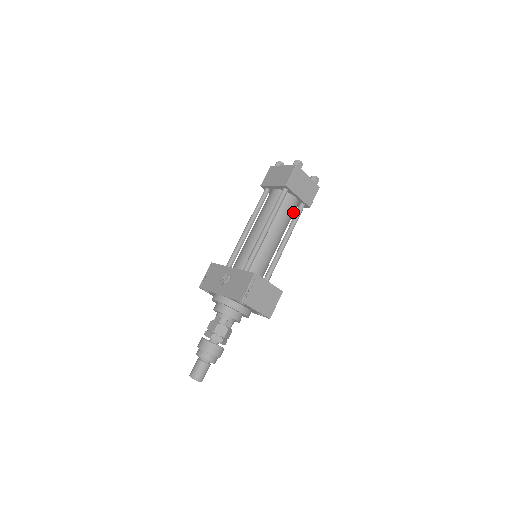
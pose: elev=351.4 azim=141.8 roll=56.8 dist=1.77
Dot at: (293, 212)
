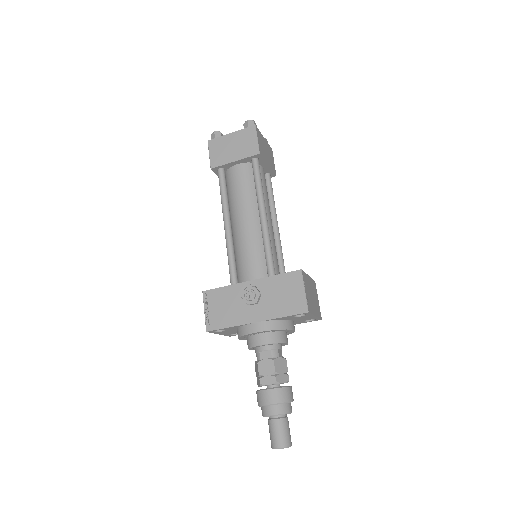
Dot at: occluded
